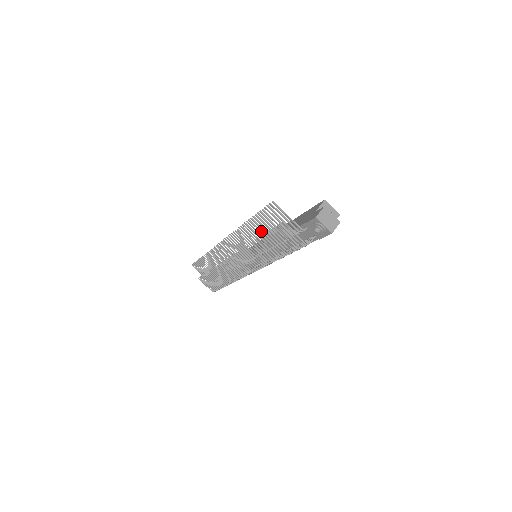
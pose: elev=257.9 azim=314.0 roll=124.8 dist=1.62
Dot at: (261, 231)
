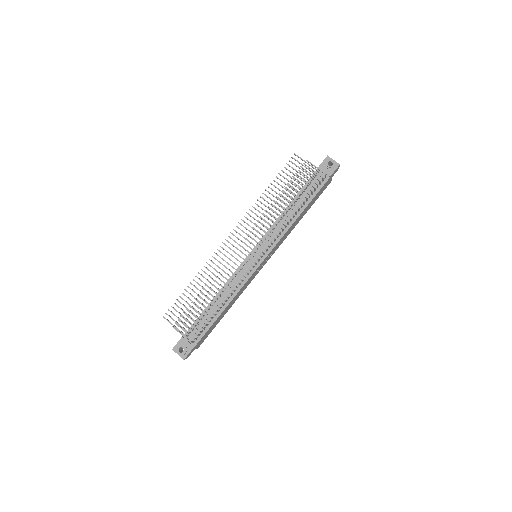
Dot at: (278, 194)
